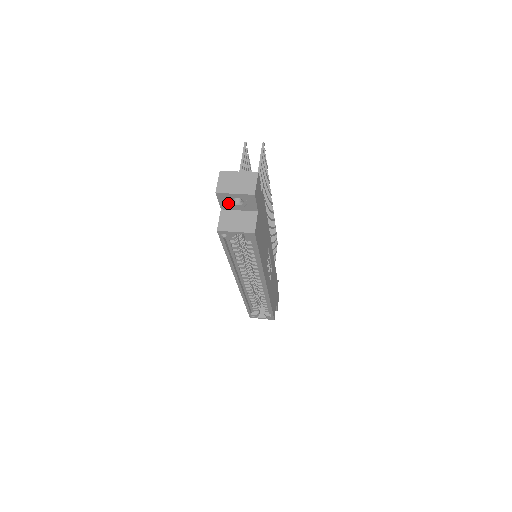
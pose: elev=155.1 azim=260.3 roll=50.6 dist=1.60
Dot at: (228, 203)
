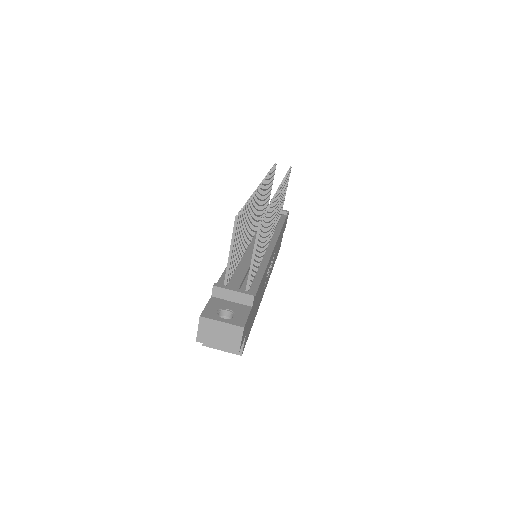
Dot at: occluded
